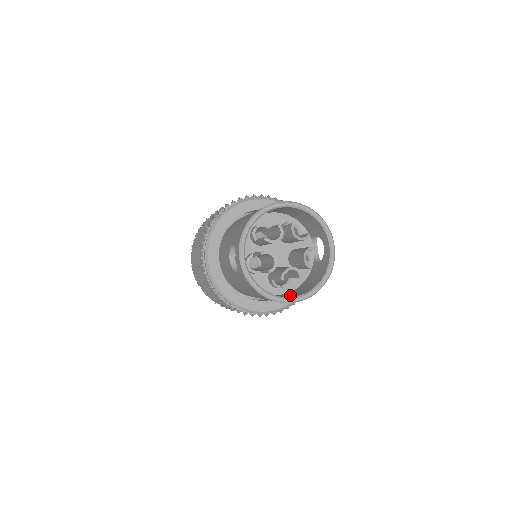
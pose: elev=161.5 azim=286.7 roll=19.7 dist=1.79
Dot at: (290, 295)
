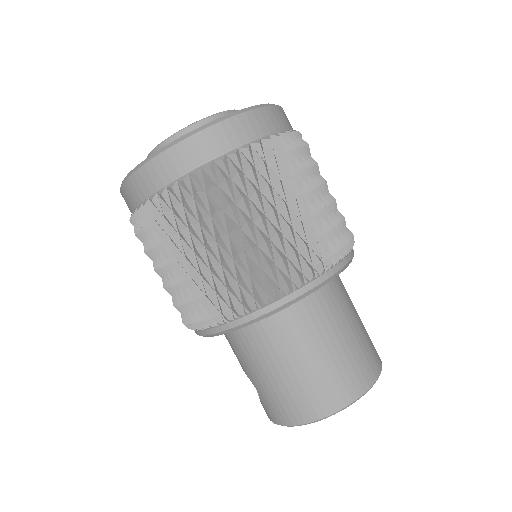
Dot at: occluded
